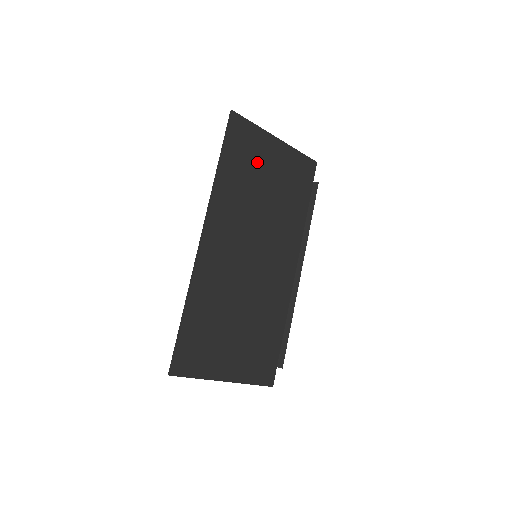
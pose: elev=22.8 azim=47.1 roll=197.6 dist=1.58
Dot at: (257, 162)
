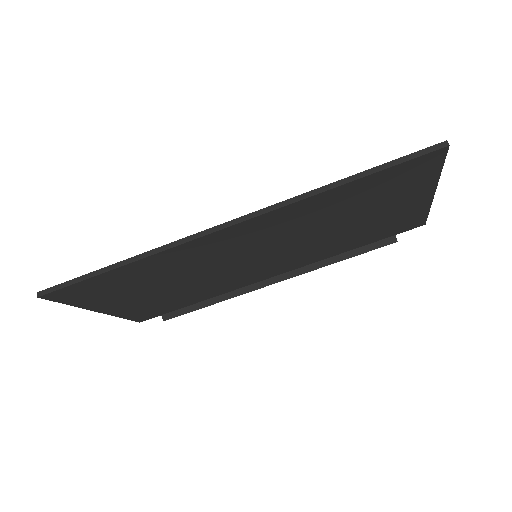
Dot at: (382, 200)
